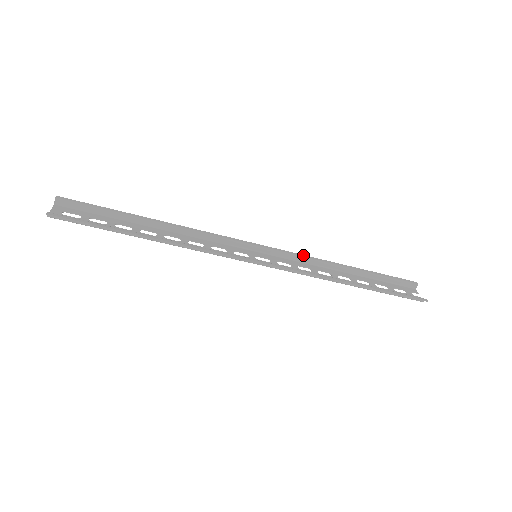
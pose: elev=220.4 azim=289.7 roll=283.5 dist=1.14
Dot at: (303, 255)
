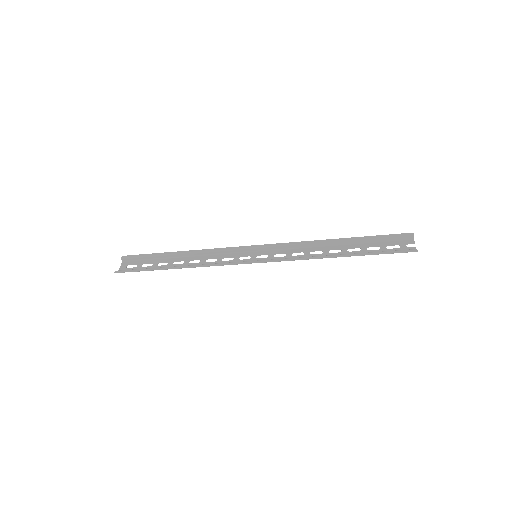
Dot at: (297, 242)
